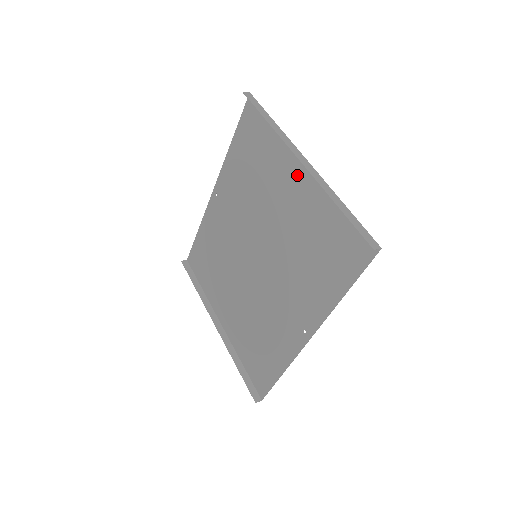
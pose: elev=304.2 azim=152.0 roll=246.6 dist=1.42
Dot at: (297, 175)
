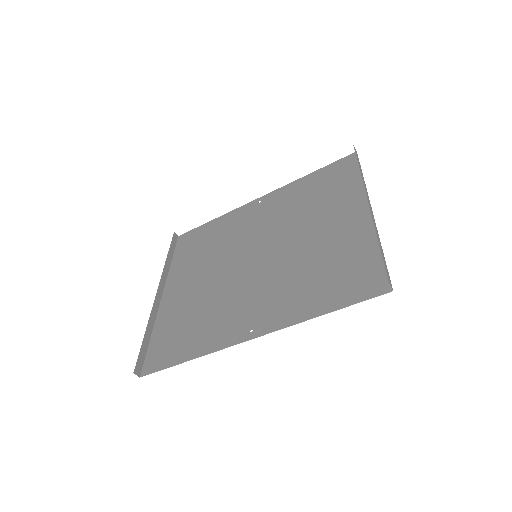
Dot at: (353, 214)
